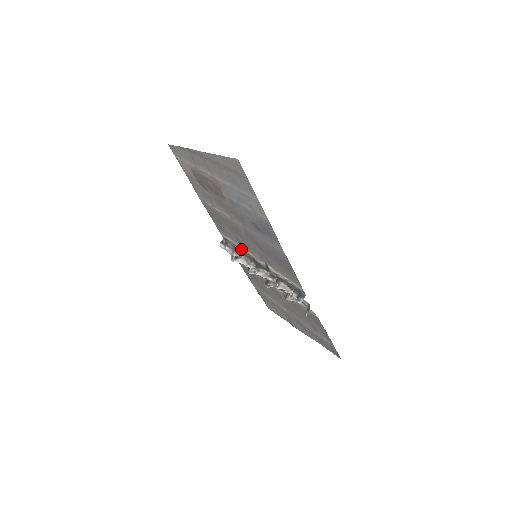
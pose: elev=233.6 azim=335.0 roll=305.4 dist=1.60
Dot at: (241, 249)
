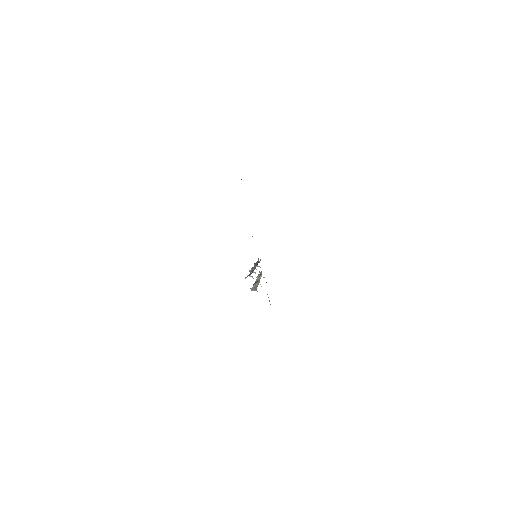
Dot at: (258, 259)
